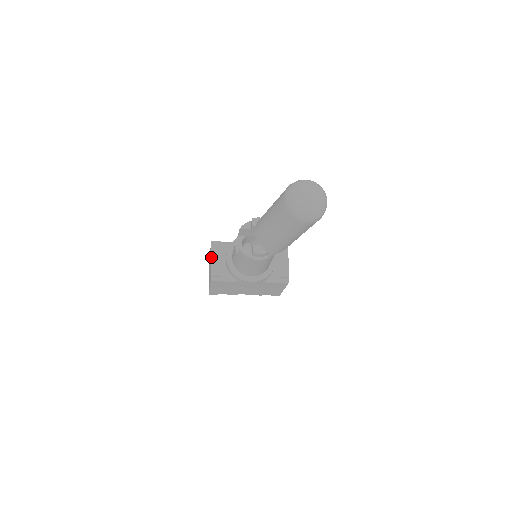
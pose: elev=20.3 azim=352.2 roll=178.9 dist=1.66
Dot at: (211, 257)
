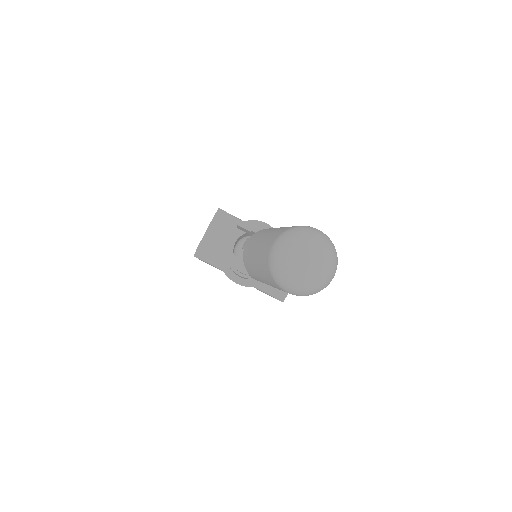
Dot at: (207, 228)
